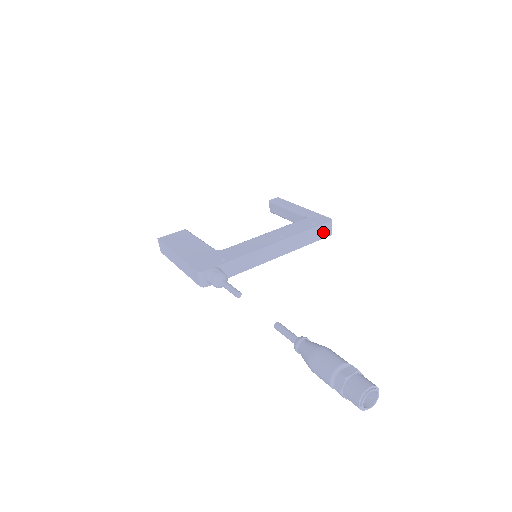
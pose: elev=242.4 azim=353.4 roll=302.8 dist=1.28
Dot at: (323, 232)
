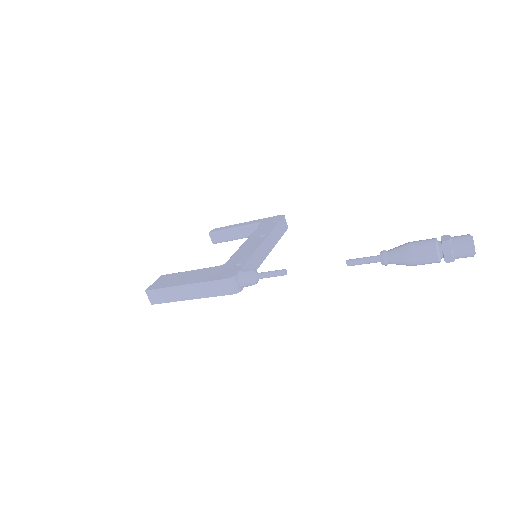
Dot at: (284, 226)
